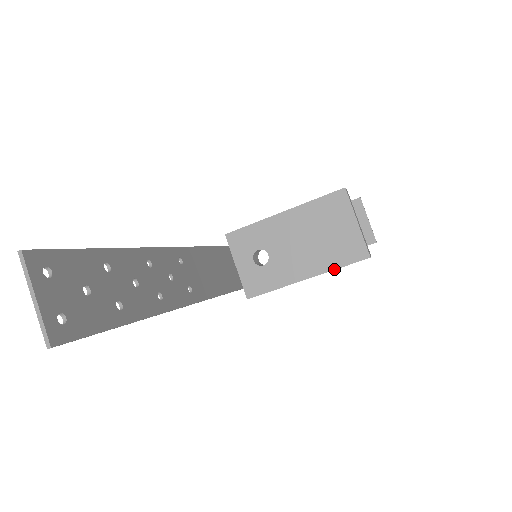
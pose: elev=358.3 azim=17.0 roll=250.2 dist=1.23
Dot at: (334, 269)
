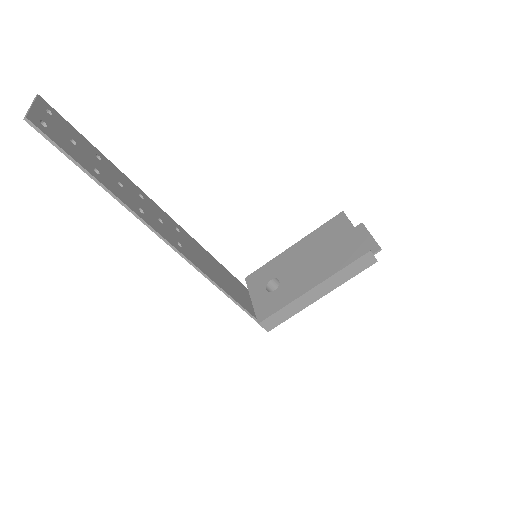
Dot at: (338, 271)
